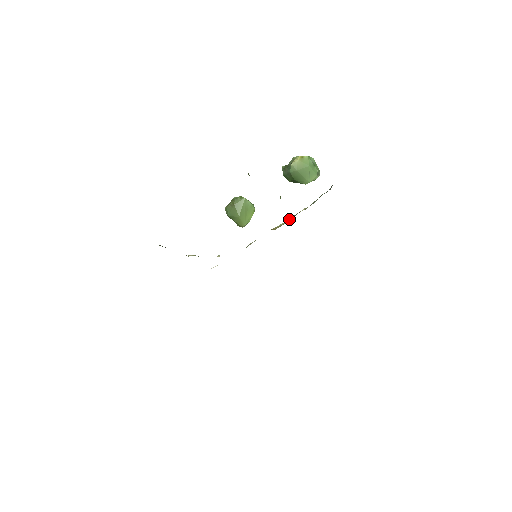
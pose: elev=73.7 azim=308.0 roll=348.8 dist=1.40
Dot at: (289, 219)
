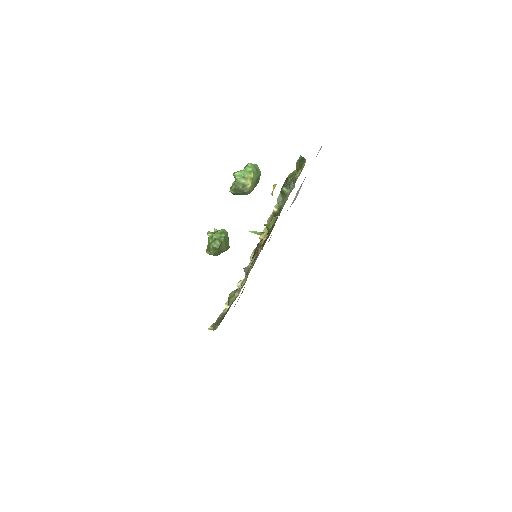
Dot at: occluded
